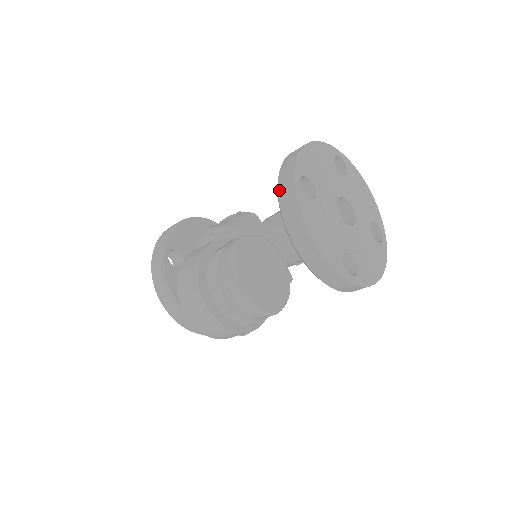
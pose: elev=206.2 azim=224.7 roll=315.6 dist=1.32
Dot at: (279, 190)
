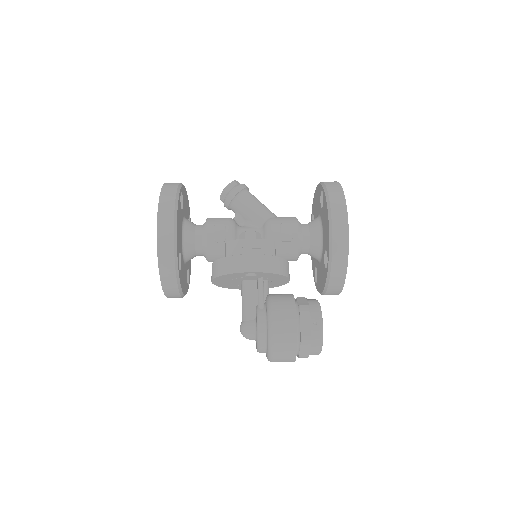
Dot at: (332, 270)
